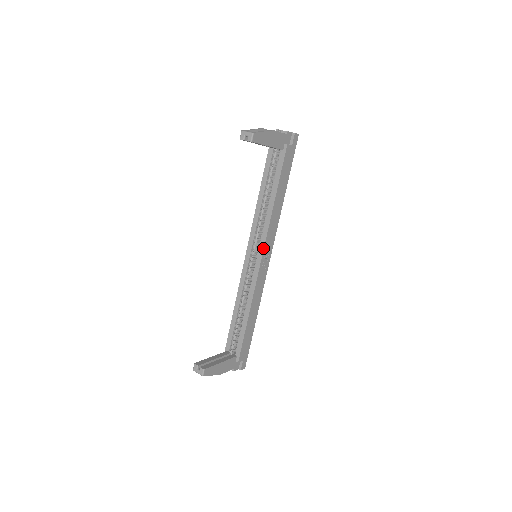
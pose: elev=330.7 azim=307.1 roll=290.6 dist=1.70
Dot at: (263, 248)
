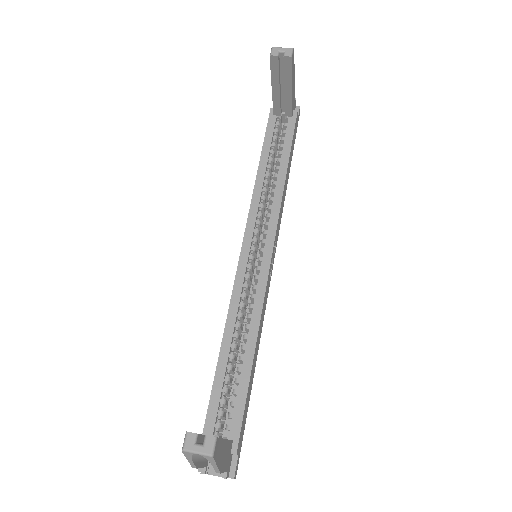
Dot at: (274, 238)
